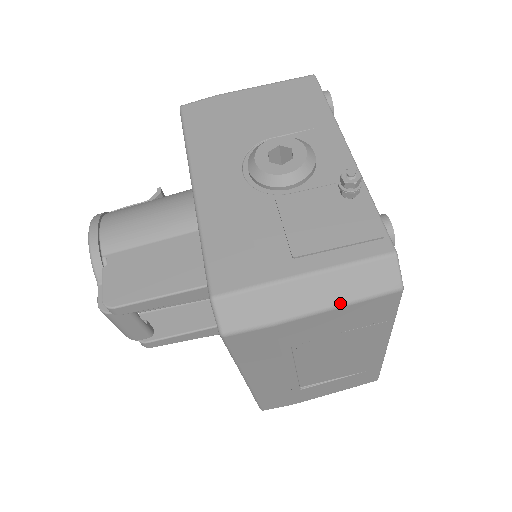
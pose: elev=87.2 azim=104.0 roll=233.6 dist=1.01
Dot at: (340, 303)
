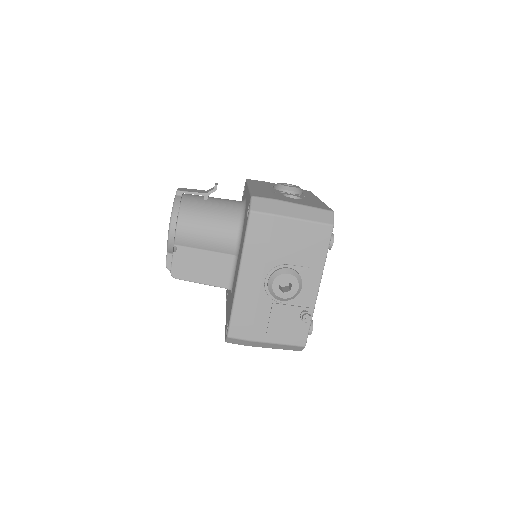
Dot at: occluded
